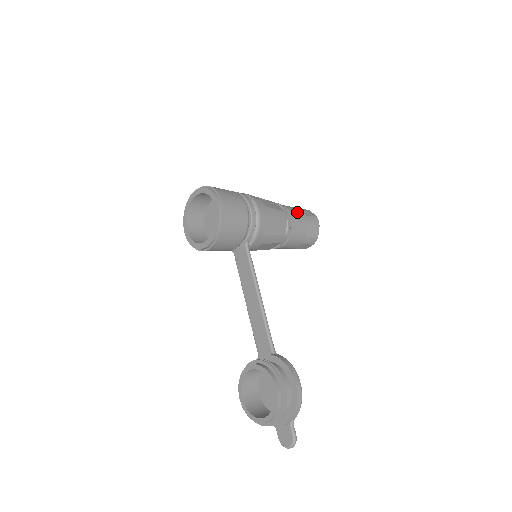
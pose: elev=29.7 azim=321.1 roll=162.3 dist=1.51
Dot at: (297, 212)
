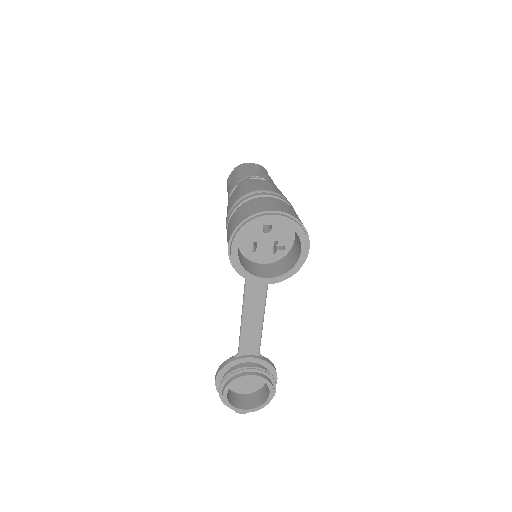
Dot at: occluded
